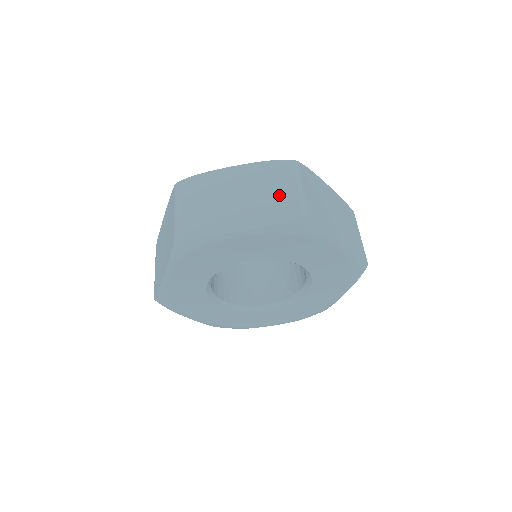
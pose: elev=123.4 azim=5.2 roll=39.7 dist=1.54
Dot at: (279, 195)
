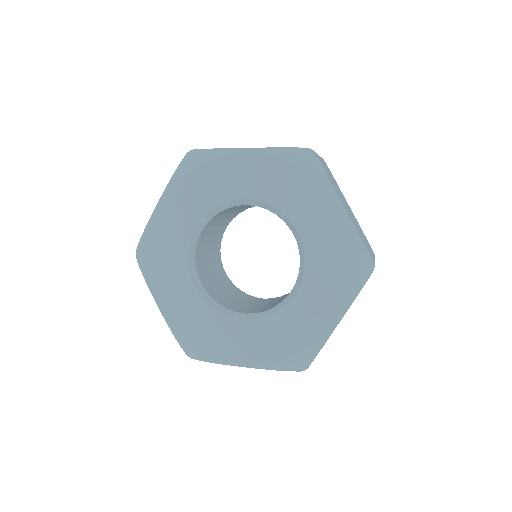
Dot at: occluded
